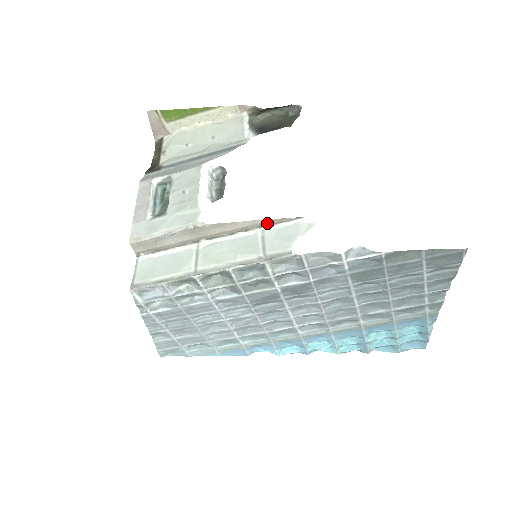
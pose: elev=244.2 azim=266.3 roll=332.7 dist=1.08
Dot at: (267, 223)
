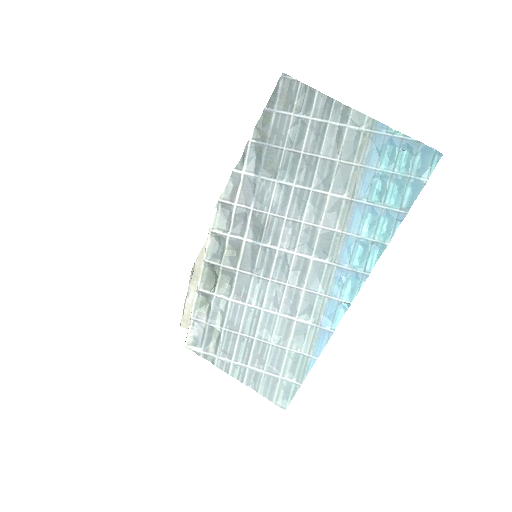
Dot at: occluded
